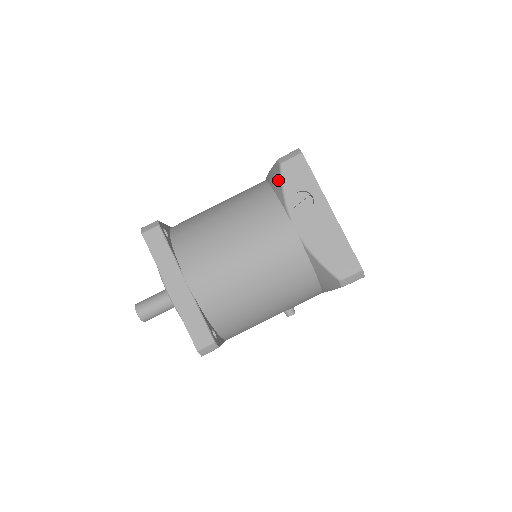
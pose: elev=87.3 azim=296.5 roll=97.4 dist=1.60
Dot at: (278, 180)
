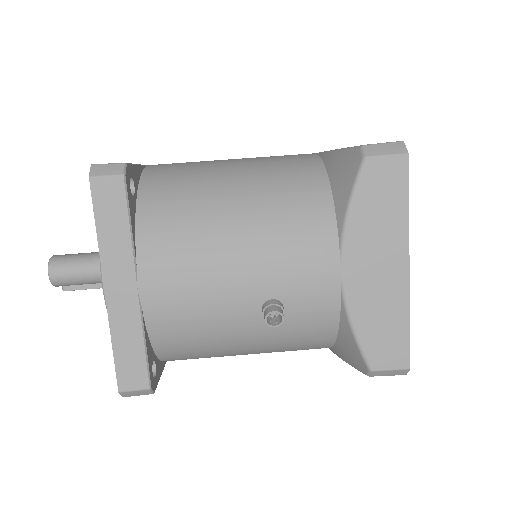
Dot at: occluded
